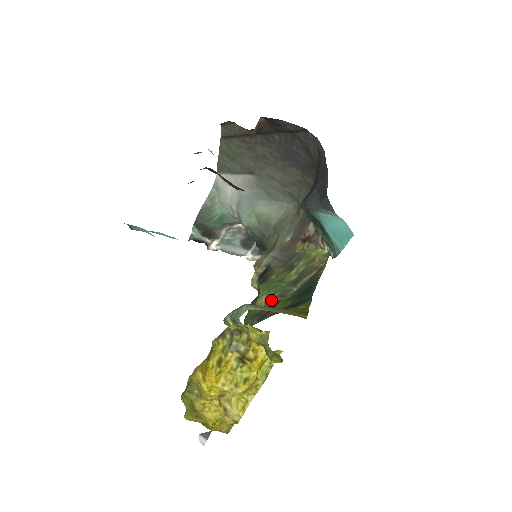
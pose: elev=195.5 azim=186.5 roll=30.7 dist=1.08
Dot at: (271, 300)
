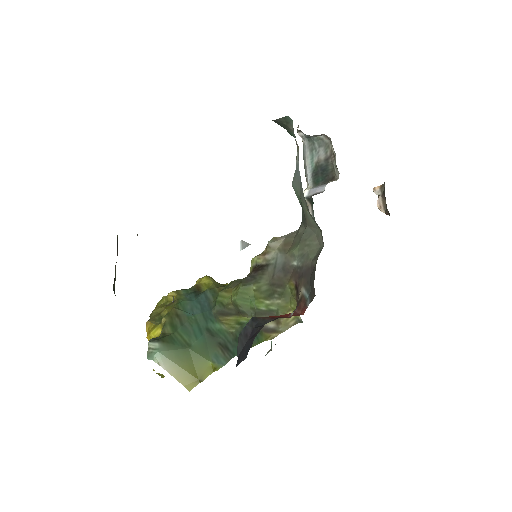
Dot at: (235, 307)
